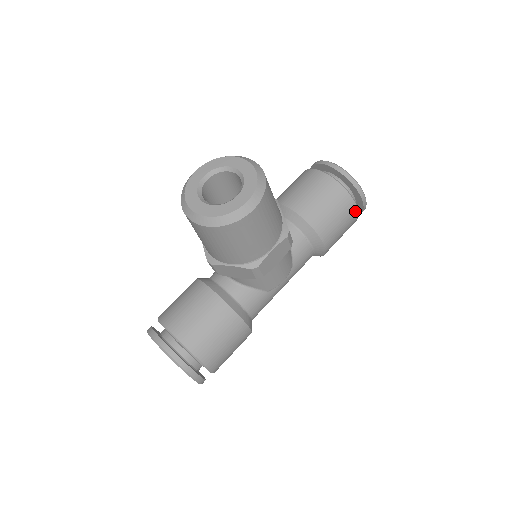
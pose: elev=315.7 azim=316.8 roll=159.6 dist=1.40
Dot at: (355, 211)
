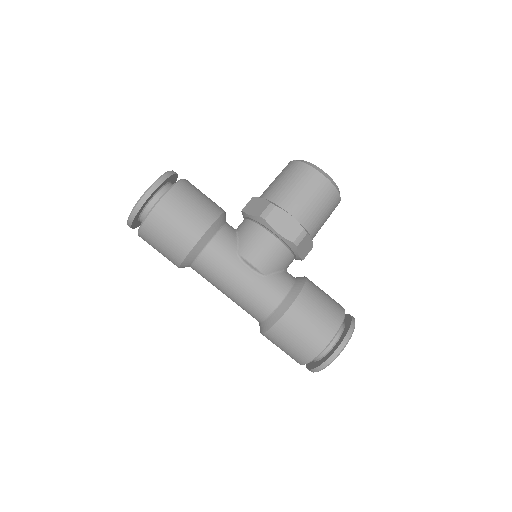
Dot at: (333, 332)
